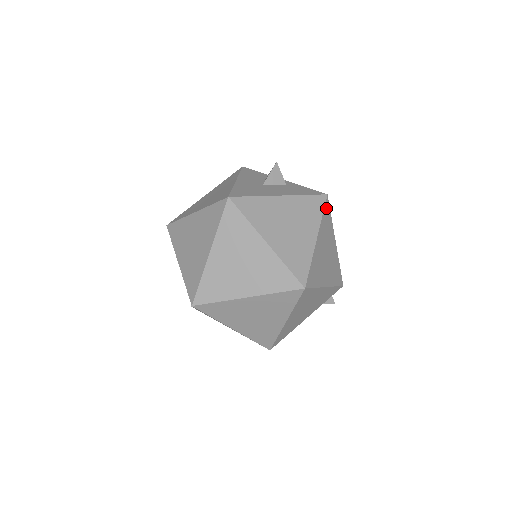
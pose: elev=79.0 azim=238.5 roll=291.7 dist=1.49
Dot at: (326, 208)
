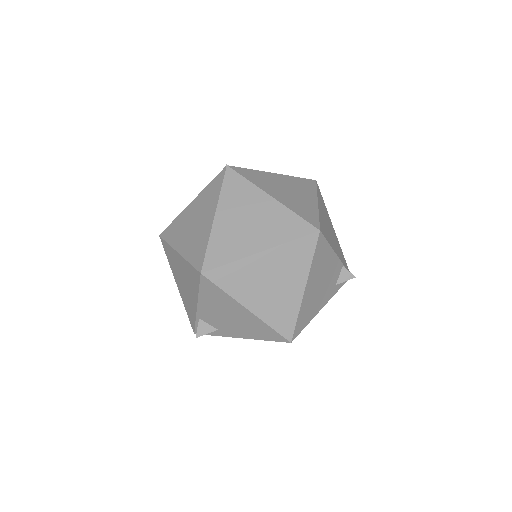
Dot at: occluded
